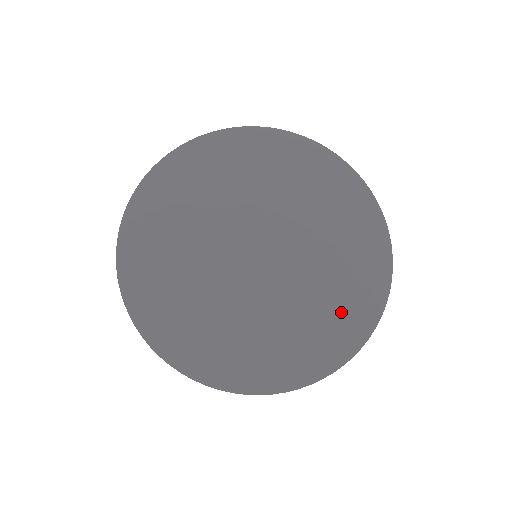
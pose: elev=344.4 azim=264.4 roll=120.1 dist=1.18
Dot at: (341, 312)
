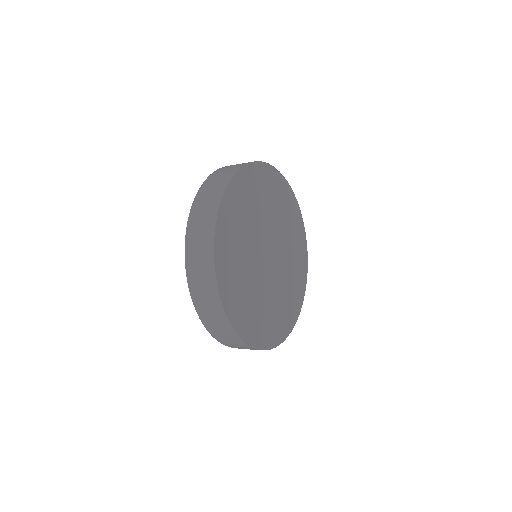
Dot at: (298, 275)
